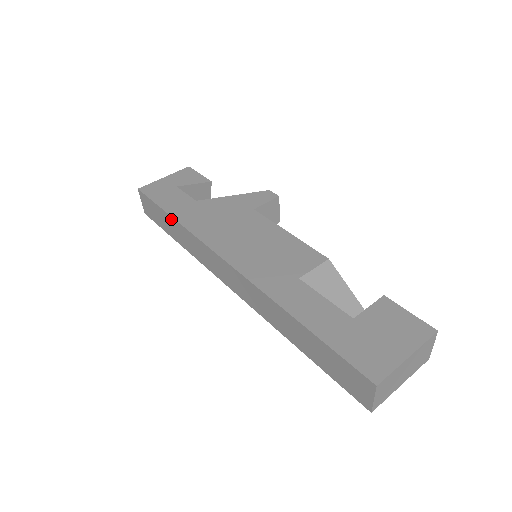
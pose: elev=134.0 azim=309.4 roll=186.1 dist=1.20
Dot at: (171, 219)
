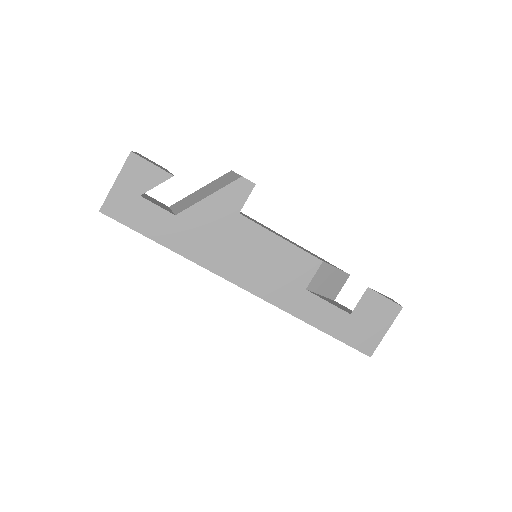
Dot at: (163, 245)
